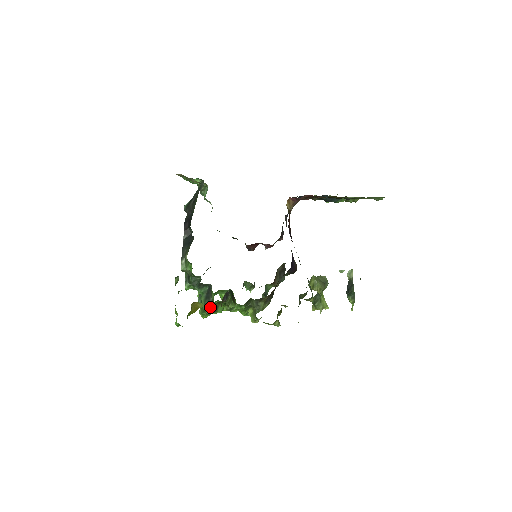
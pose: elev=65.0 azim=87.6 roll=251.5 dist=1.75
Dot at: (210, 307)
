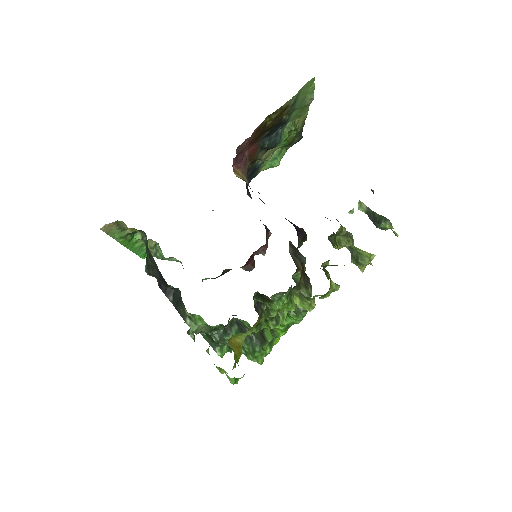
Dot at: (255, 341)
